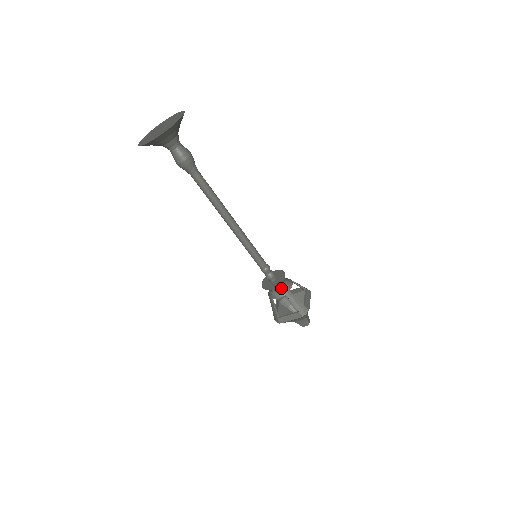
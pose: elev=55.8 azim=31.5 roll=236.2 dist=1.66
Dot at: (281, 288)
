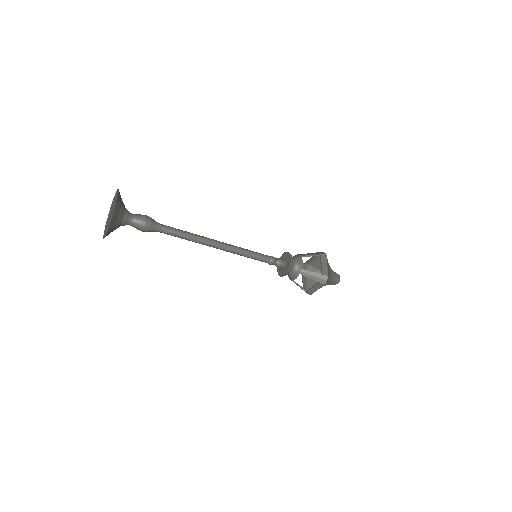
Dot at: (293, 270)
